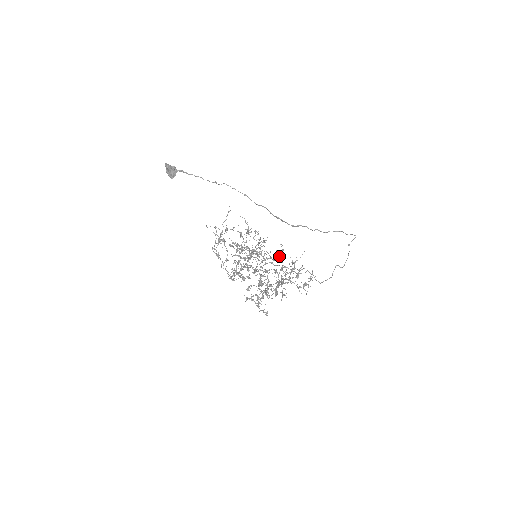
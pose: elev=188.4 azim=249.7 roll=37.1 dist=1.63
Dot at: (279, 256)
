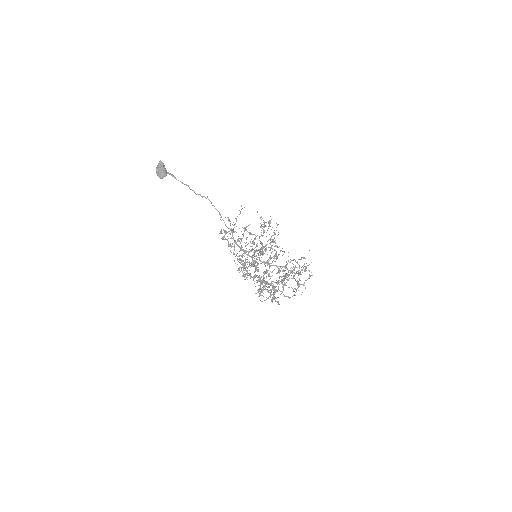
Dot at: (288, 252)
